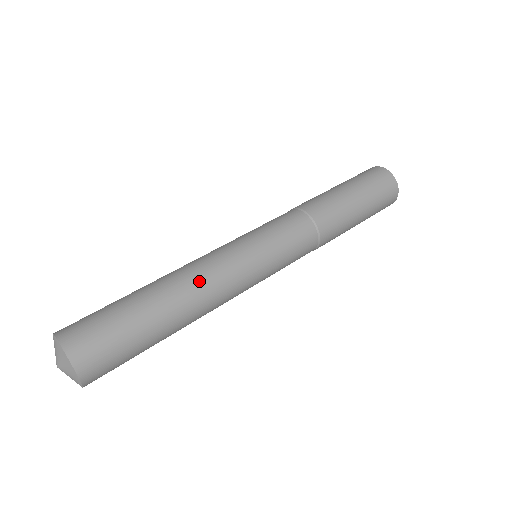
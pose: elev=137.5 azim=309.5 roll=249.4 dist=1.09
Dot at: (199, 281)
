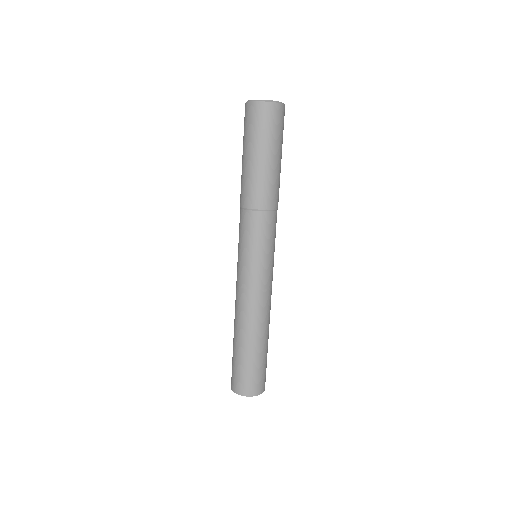
Dot at: (243, 313)
